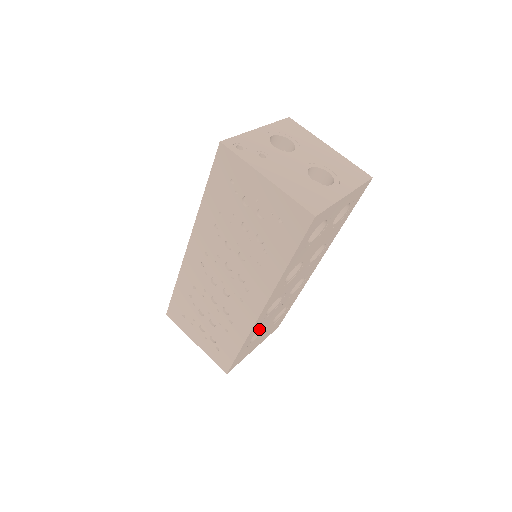
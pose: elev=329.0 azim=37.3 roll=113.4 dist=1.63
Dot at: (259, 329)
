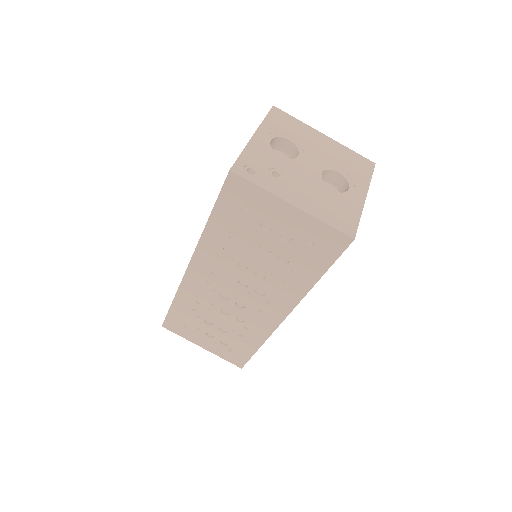
Dot at: occluded
